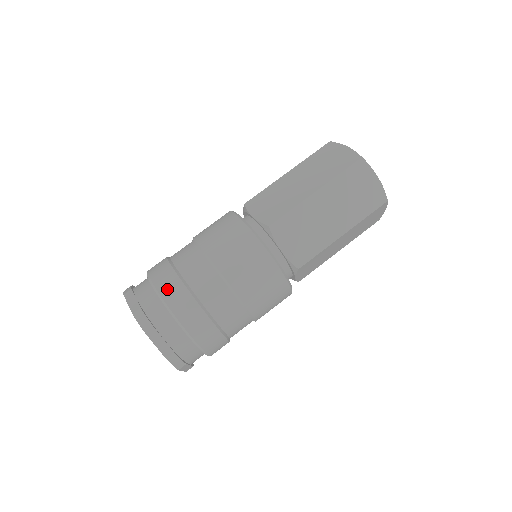
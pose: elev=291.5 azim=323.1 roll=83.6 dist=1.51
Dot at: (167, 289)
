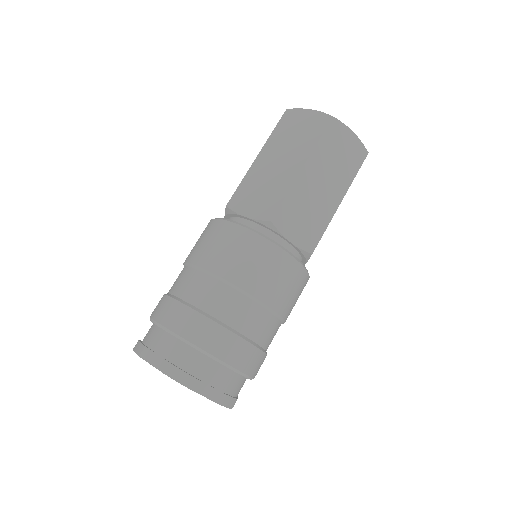
Dot at: (192, 331)
